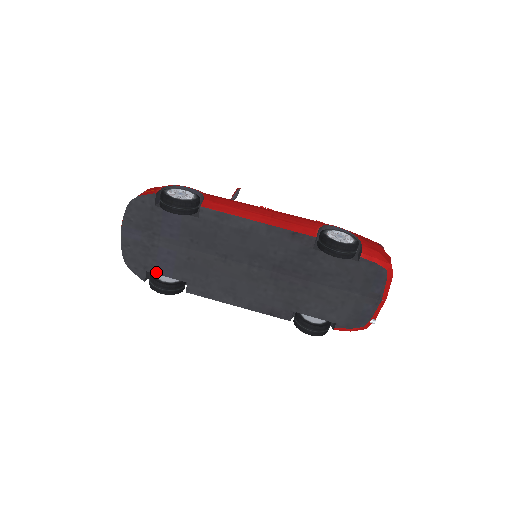
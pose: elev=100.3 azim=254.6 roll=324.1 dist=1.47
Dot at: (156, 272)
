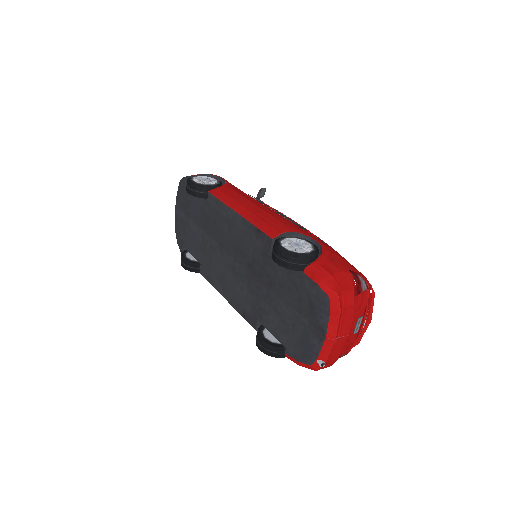
Dot at: (187, 248)
